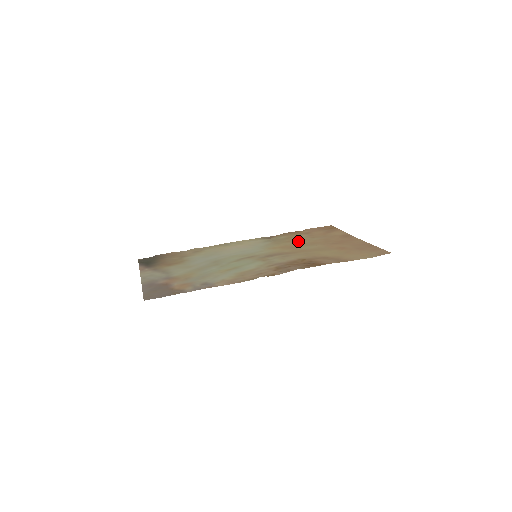
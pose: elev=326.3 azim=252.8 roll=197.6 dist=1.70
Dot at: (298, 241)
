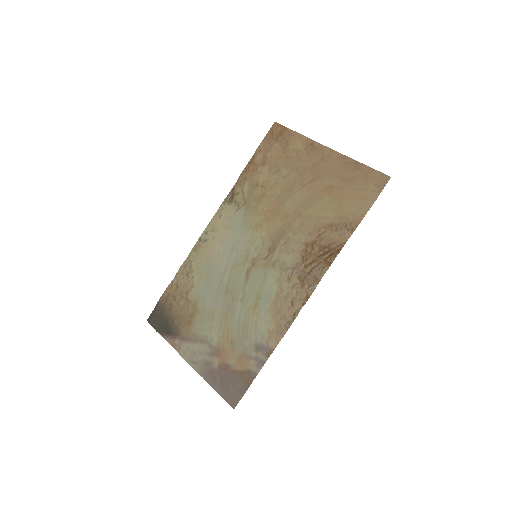
Dot at: (270, 192)
